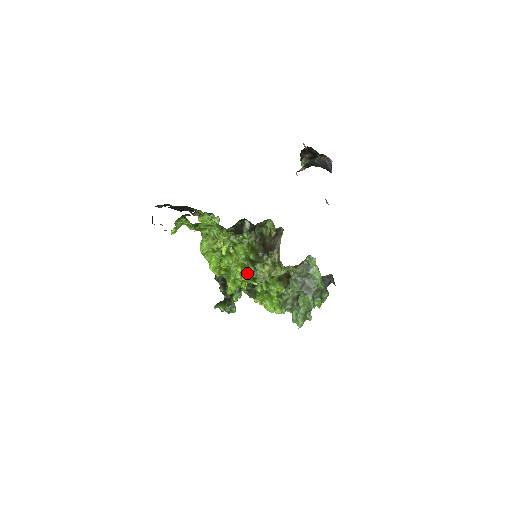
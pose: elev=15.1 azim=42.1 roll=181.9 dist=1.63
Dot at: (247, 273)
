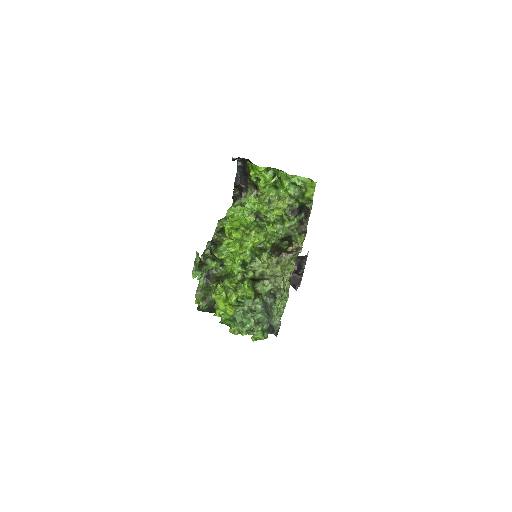
Dot at: (253, 251)
